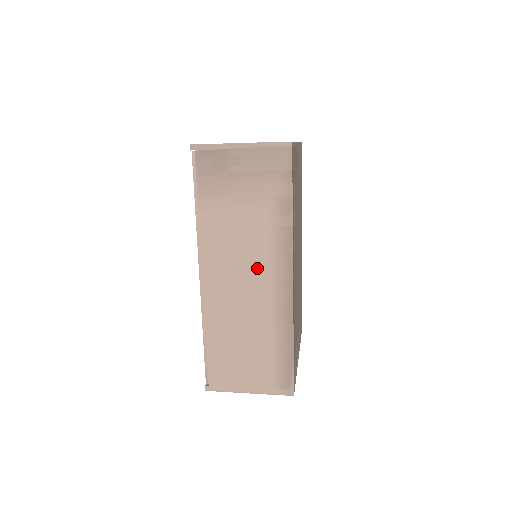
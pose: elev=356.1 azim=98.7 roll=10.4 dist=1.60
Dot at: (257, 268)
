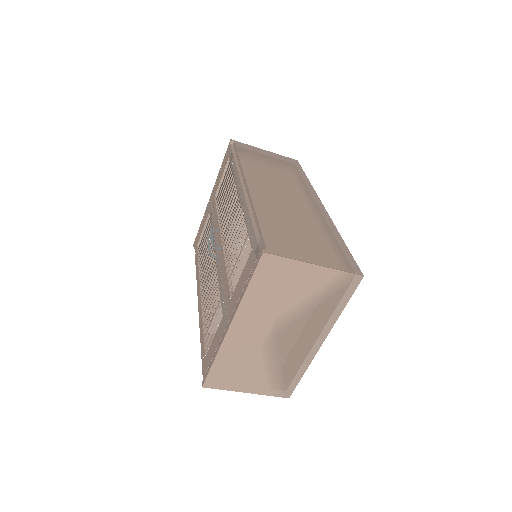
Dot at: (293, 194)
